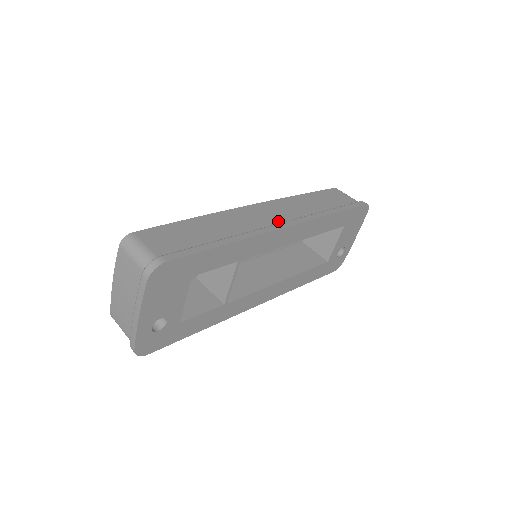
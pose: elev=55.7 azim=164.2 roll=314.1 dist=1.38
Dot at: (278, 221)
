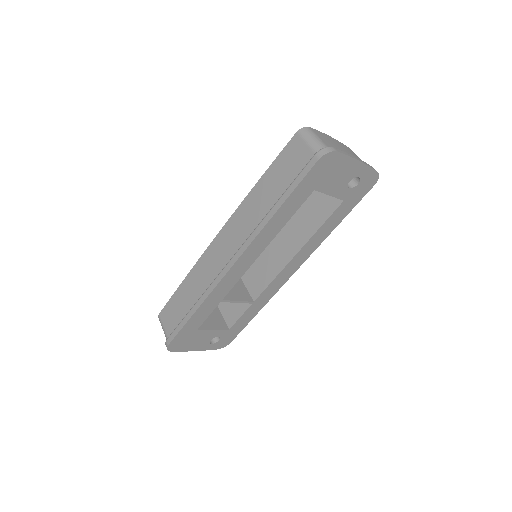
Dot at: (230, 255)
